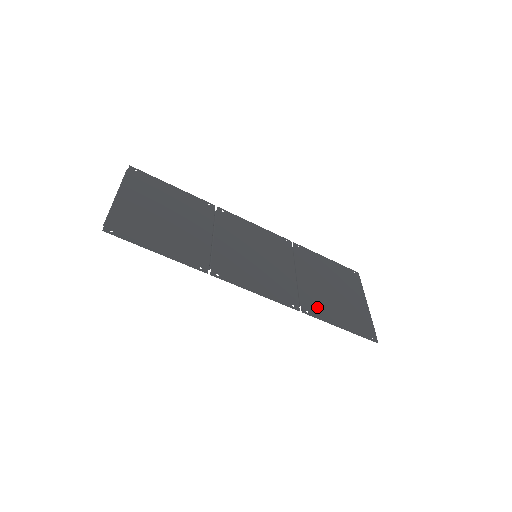
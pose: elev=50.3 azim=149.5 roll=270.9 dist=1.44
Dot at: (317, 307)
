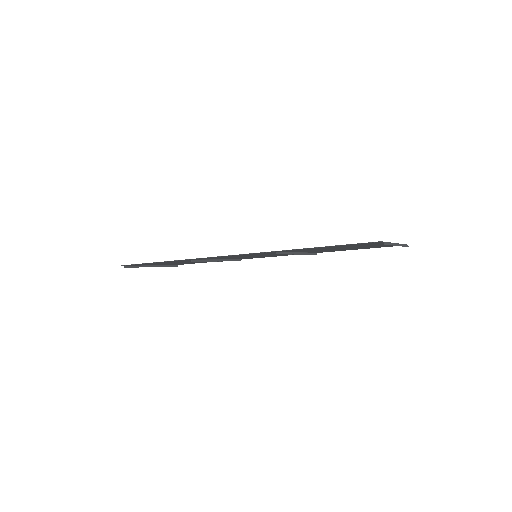
Dot at: occluded
